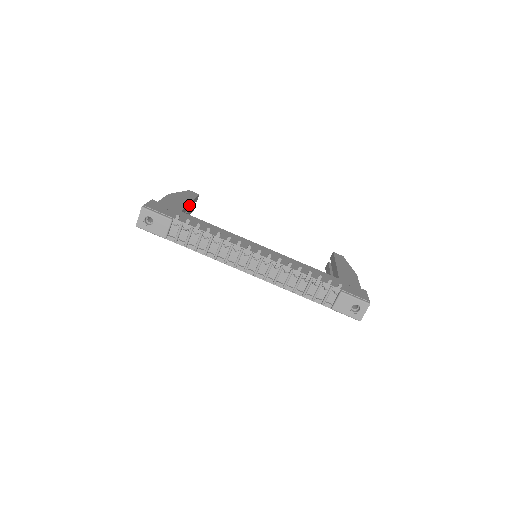
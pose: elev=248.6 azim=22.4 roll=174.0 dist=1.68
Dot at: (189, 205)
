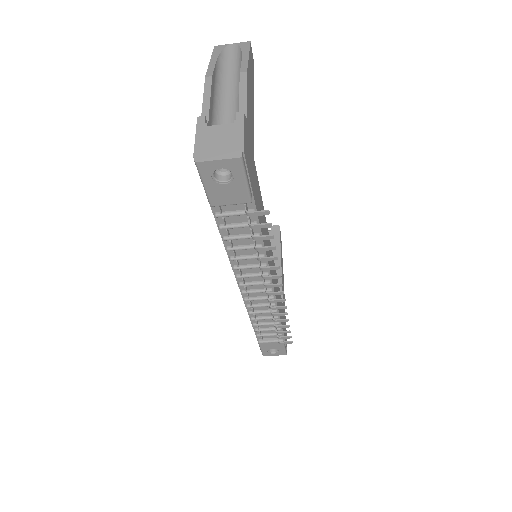
Dot at: occluded
